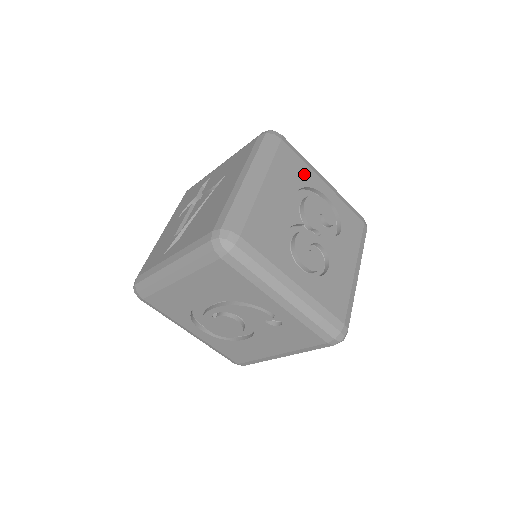
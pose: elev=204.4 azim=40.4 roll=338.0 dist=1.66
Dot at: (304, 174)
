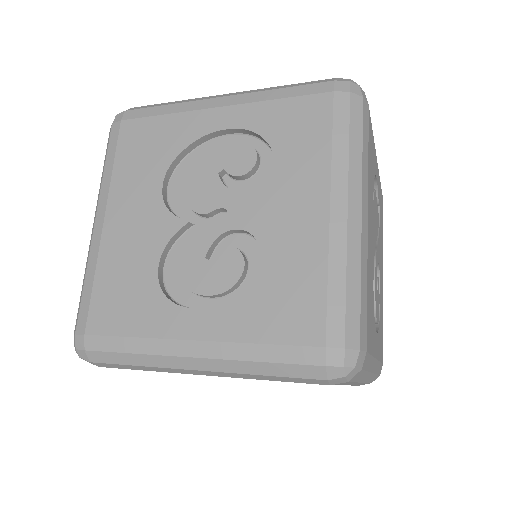
Dot at: (172, 135)
